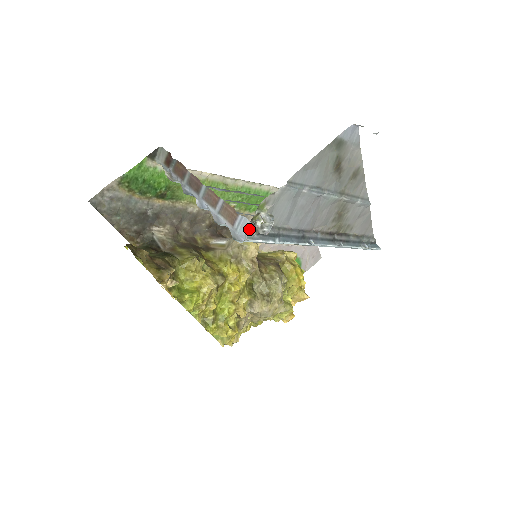
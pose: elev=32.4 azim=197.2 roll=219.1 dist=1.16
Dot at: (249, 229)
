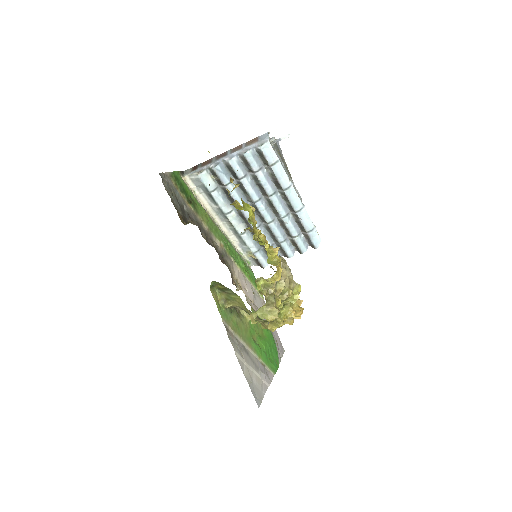
Dot at: (268, 134)
